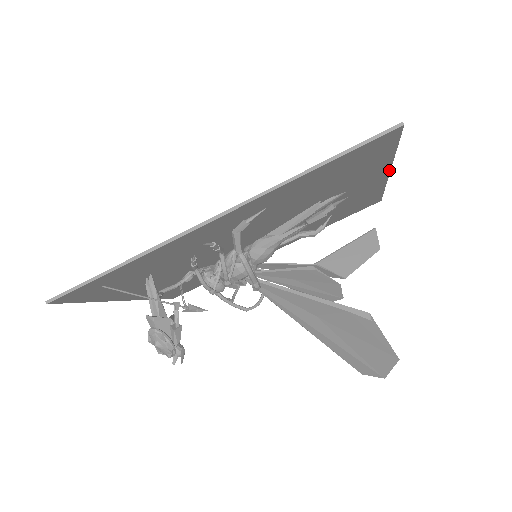
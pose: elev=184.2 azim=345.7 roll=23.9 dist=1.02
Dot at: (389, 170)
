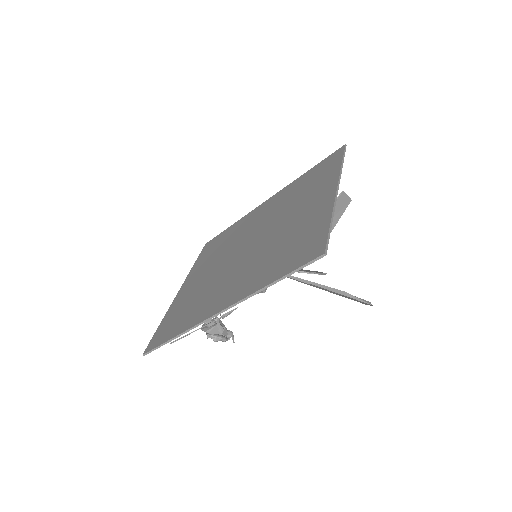
Dot at: (336, 196)
